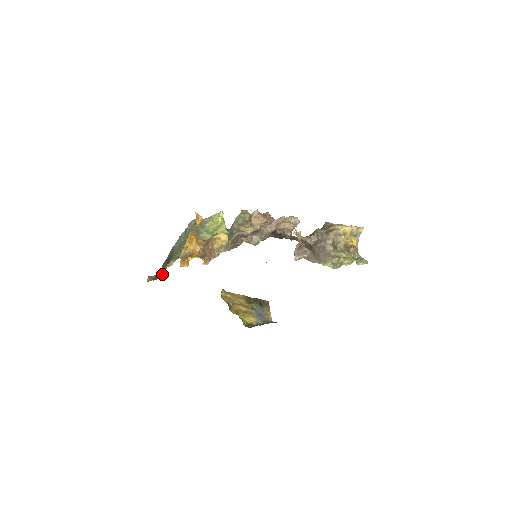
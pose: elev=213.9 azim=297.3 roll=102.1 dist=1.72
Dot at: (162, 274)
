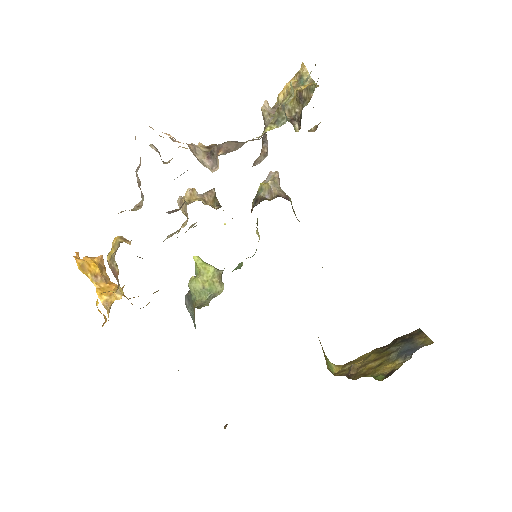
Dot at: occluded
